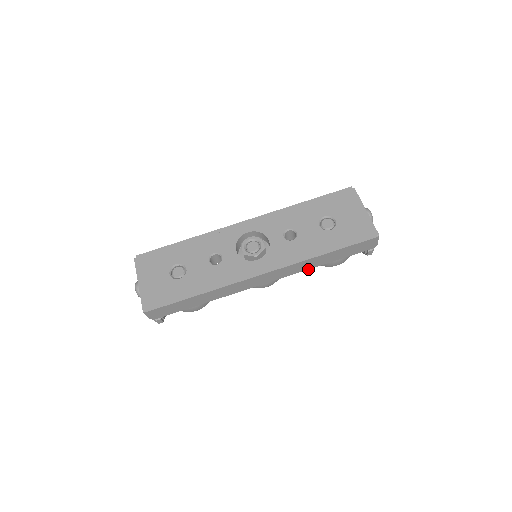
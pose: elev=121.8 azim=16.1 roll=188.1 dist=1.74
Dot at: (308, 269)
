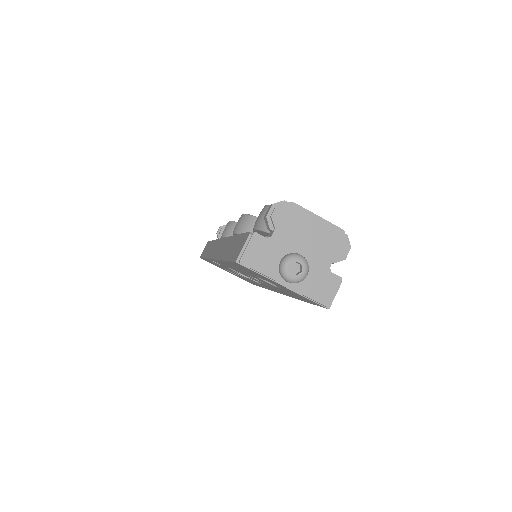
Dot at: occluded
